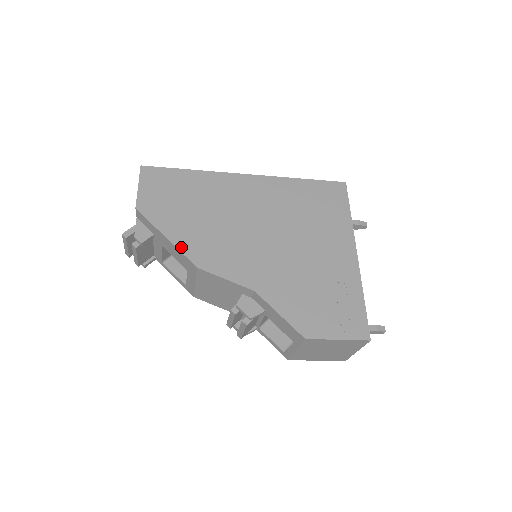
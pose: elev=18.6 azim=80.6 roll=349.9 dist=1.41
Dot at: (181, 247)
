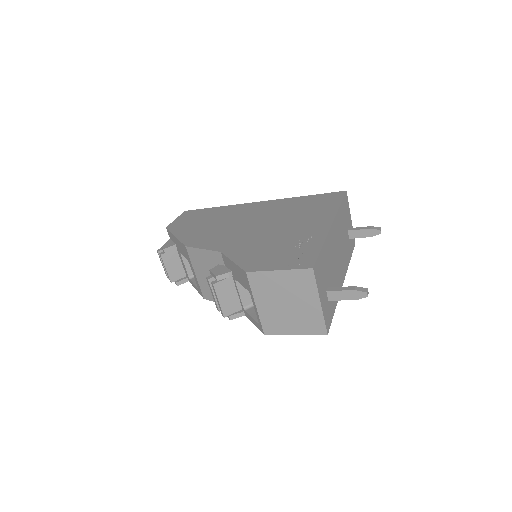
Dot at: (182, 239)
